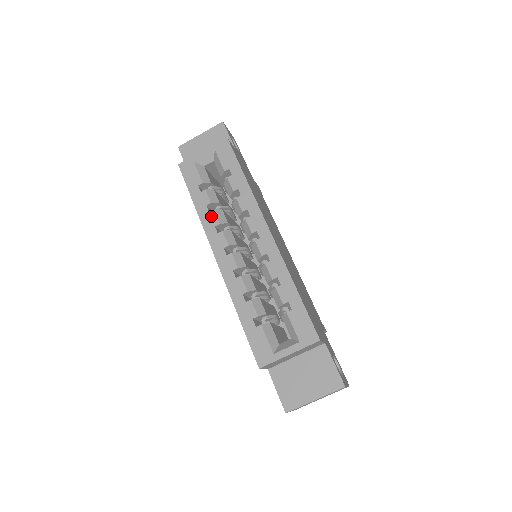
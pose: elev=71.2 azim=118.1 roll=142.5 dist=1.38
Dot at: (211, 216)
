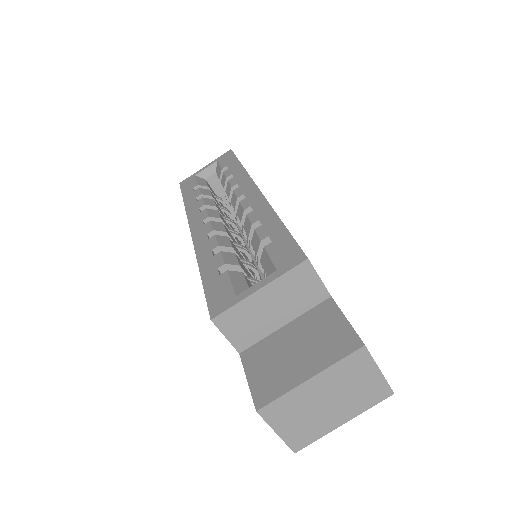
Dot at: (198, 203)
